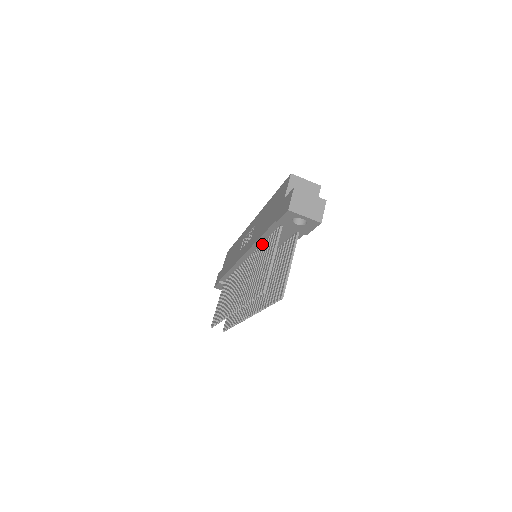
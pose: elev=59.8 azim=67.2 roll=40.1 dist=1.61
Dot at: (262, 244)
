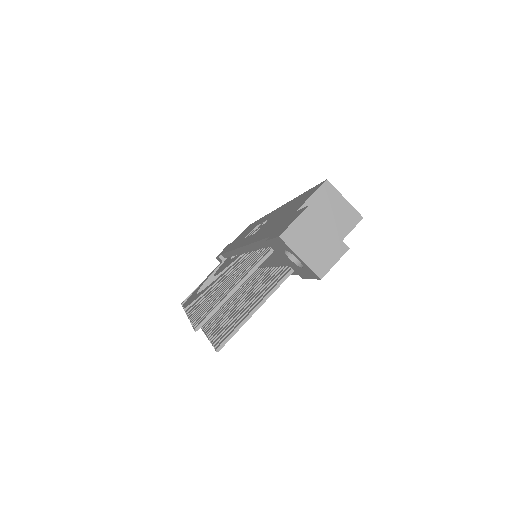
Dot at: (254, 252)
